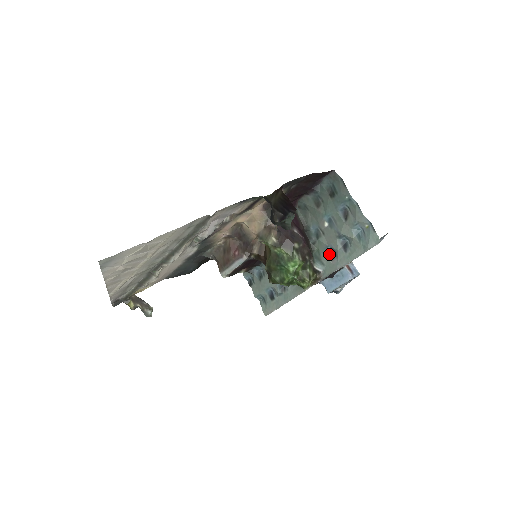
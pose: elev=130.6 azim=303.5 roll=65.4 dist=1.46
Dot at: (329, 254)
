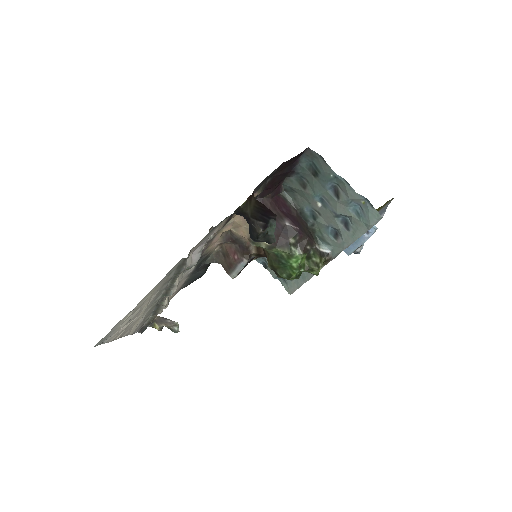
Dot at: (332, 234)
